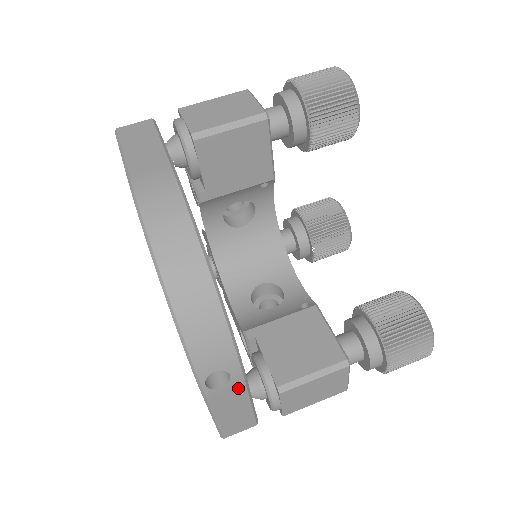
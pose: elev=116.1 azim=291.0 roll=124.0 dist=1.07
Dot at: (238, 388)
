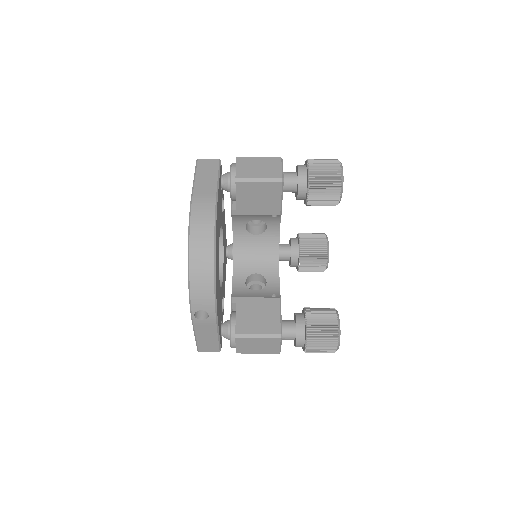
Dot at: (212, 324)
